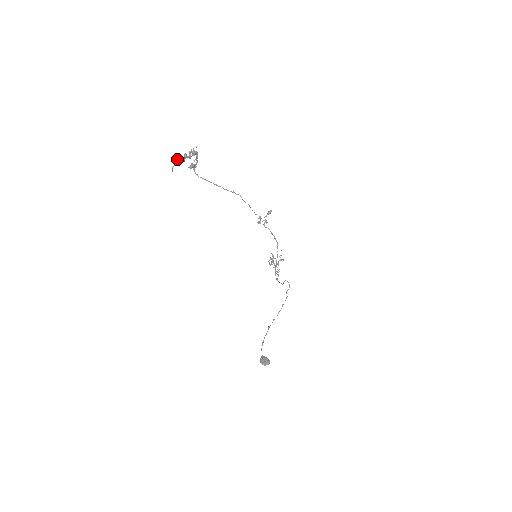
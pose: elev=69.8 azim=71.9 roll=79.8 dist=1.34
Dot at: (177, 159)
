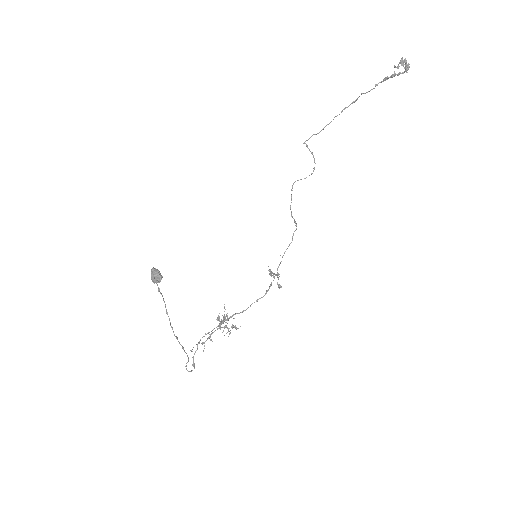
Dot at: occluded
